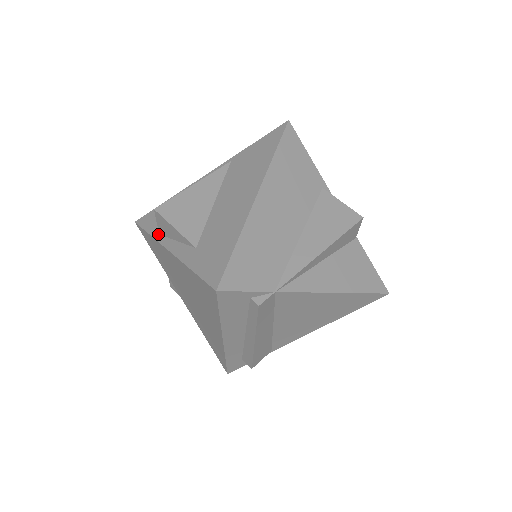
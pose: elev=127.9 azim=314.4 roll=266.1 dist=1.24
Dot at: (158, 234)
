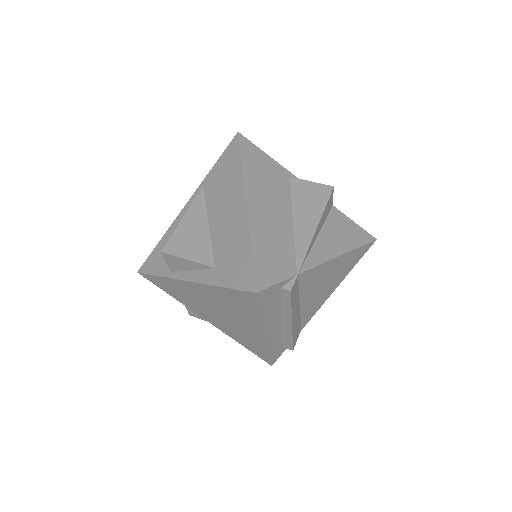
Dot at: (169, 272)
